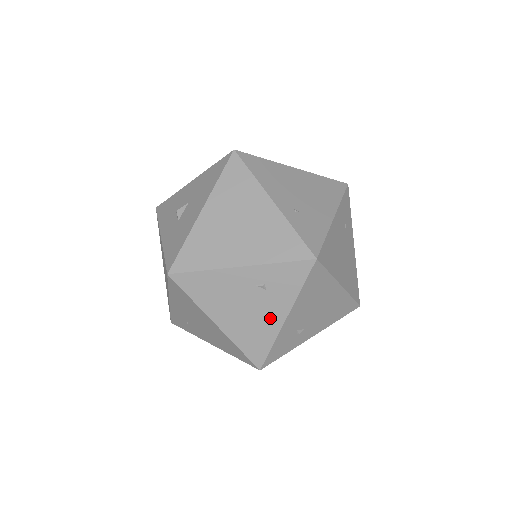
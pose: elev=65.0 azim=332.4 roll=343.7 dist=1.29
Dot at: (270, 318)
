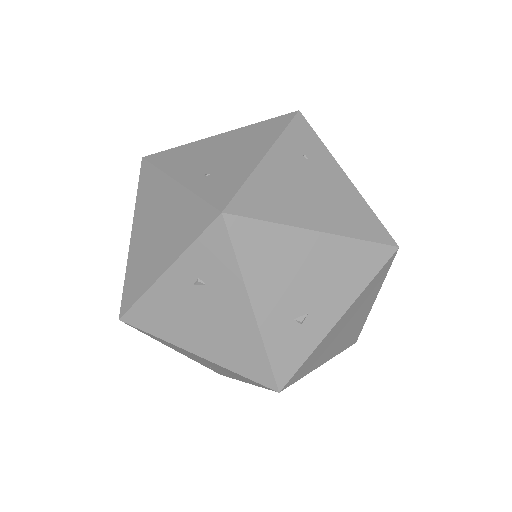
Dot at: (236, 318)
